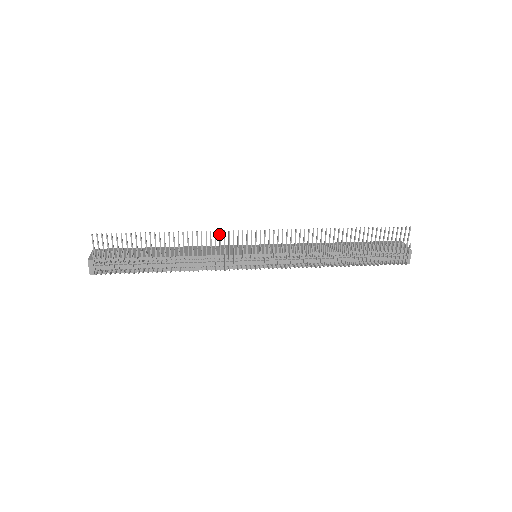
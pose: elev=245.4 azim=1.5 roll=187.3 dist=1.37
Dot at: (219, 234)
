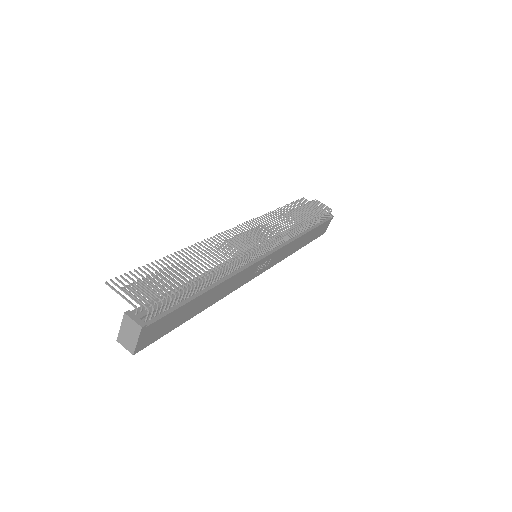
Dot at: (212, 239)
